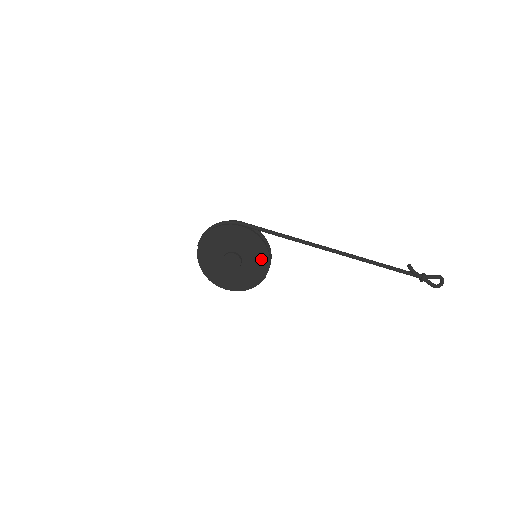
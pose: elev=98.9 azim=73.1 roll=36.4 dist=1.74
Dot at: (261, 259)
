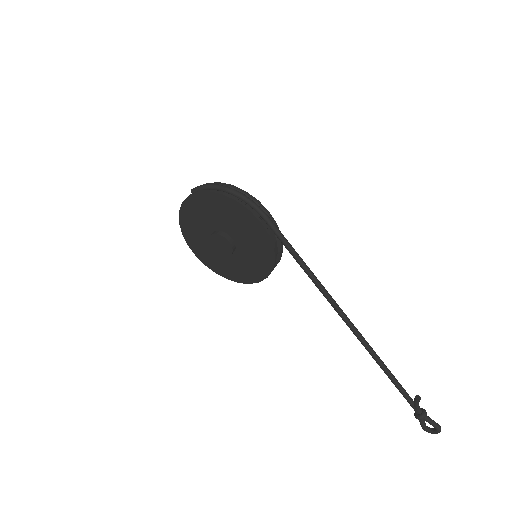
Dot at: (259, 267)
